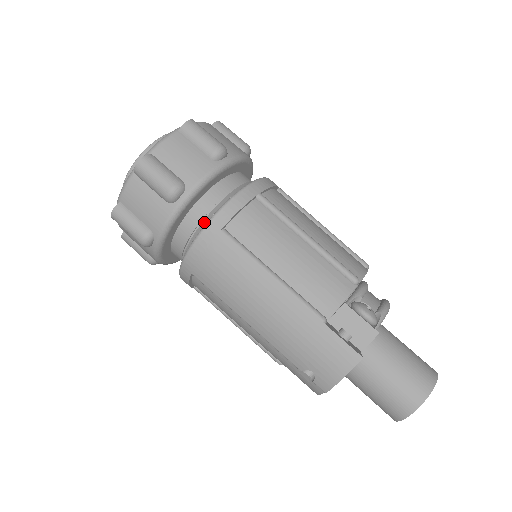
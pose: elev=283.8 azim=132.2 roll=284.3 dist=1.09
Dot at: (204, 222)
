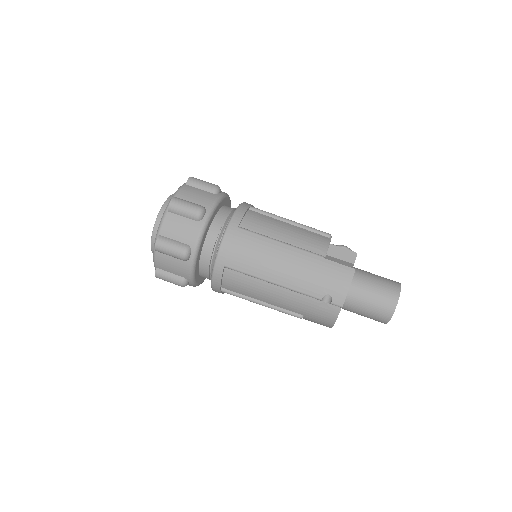
Dot at: (222, 231)
